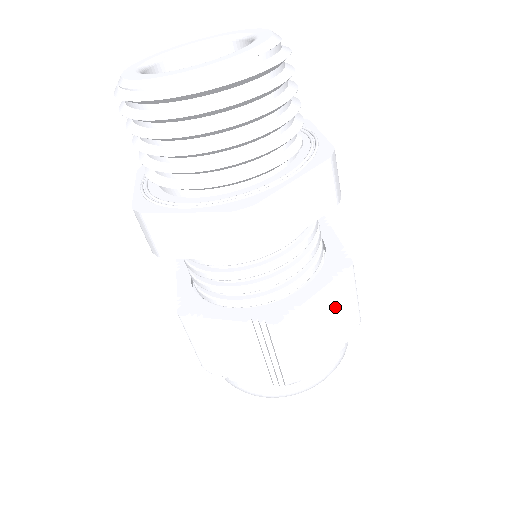
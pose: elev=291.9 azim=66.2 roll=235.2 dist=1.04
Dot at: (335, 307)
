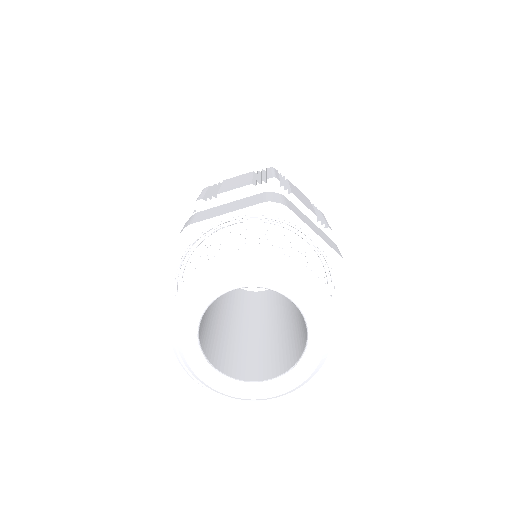
Dot at: occluded
